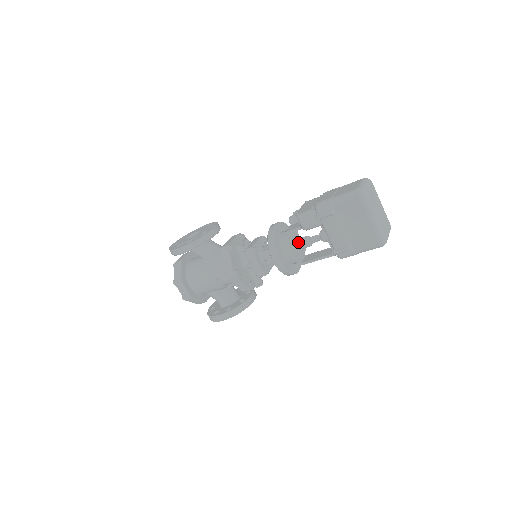
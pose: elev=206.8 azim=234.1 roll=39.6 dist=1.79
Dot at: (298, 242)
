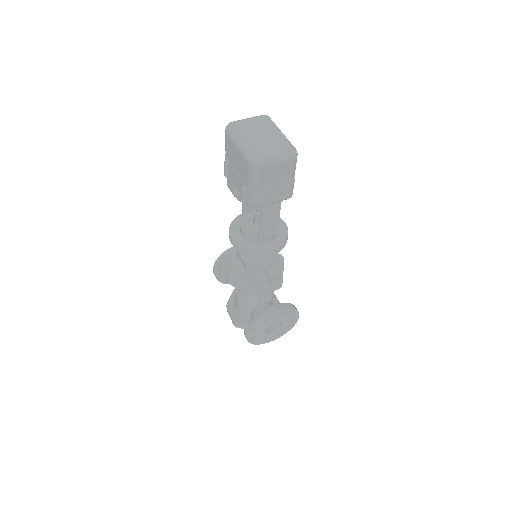
Dot at: occluded
